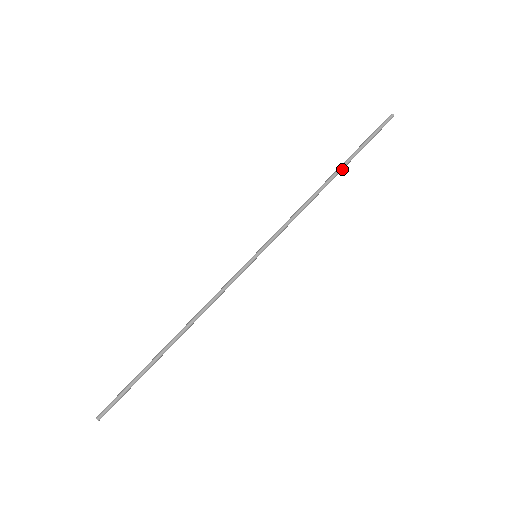
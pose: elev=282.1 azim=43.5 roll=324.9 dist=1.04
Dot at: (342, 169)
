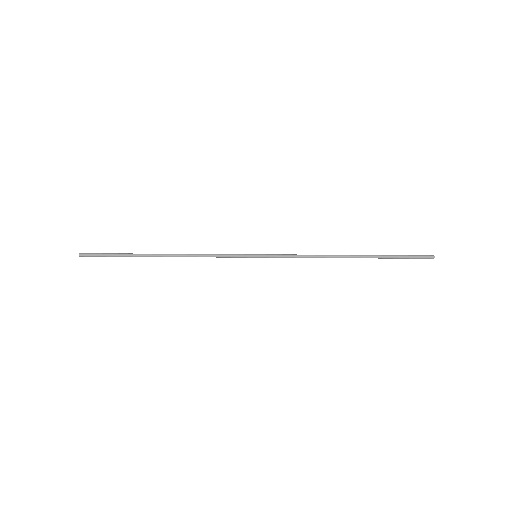
Dot at: (364, 256)
